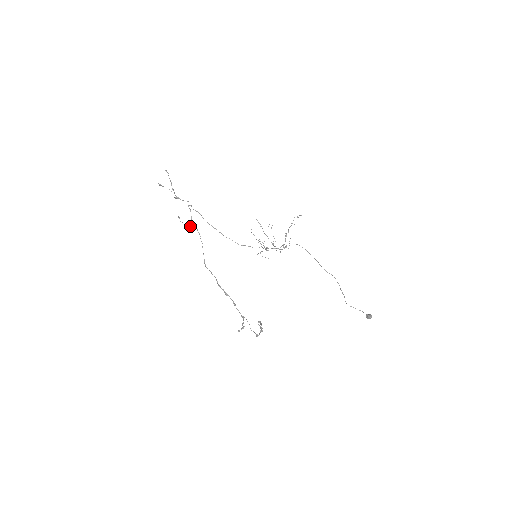
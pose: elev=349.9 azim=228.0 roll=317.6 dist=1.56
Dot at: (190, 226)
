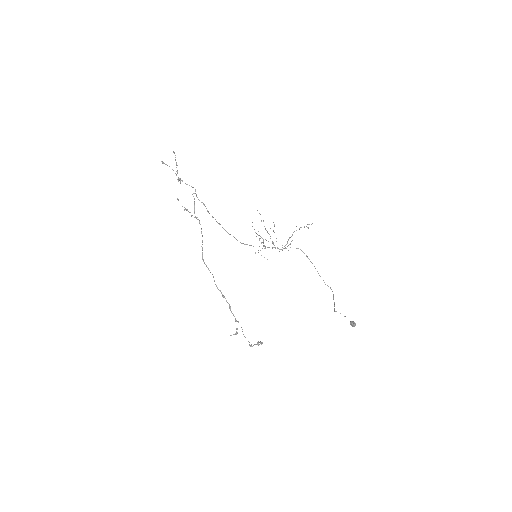
Dot at: occluded
